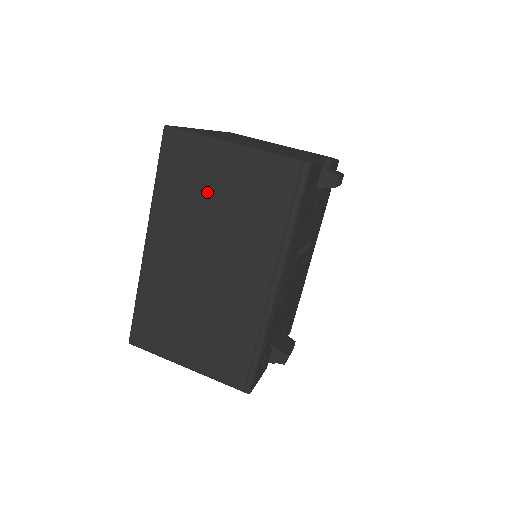
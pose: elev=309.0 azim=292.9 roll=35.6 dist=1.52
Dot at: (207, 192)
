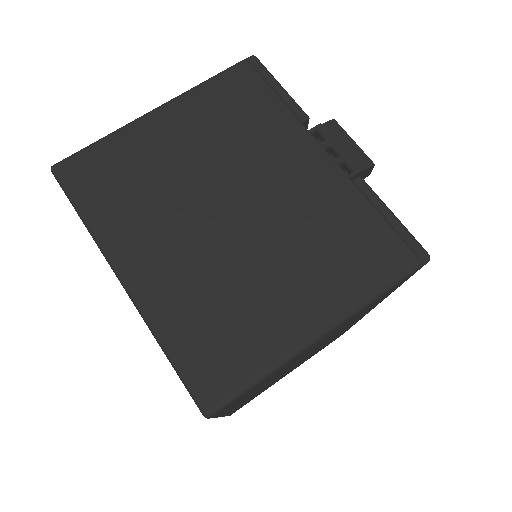
Dot at: occluded
